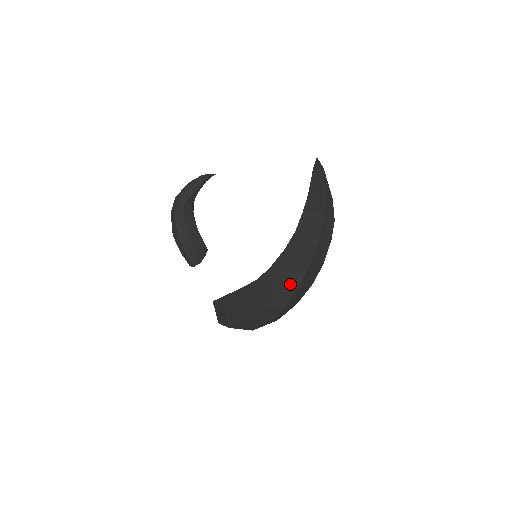
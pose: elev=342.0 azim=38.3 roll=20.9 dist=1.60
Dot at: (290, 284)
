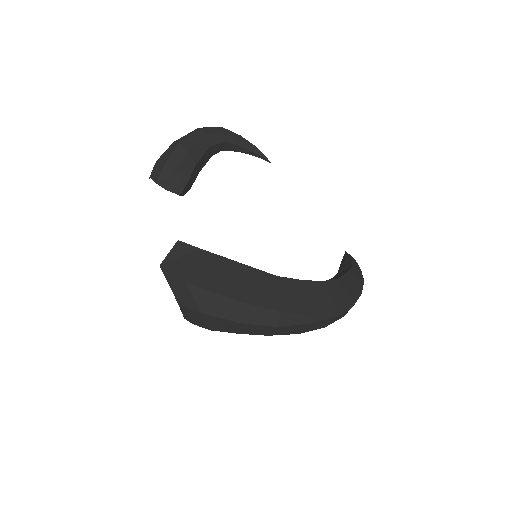
Dot at: (312, 312)
